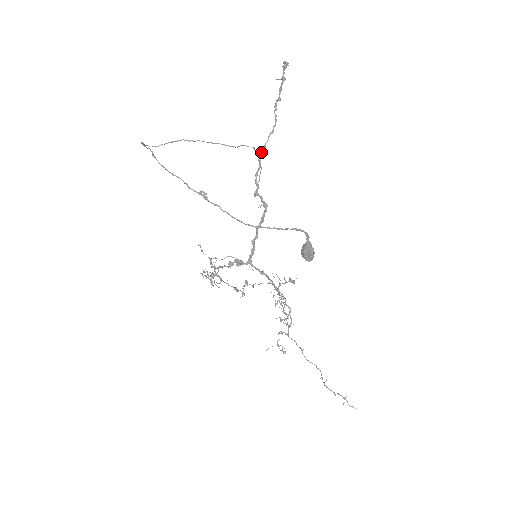
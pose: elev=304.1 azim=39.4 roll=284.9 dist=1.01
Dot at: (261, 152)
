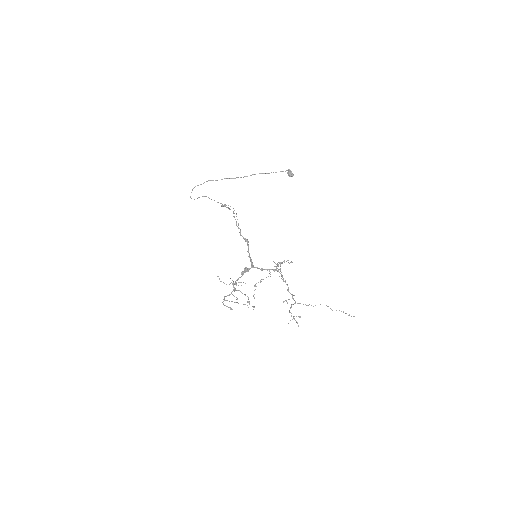
Dot at: (234, 217)
